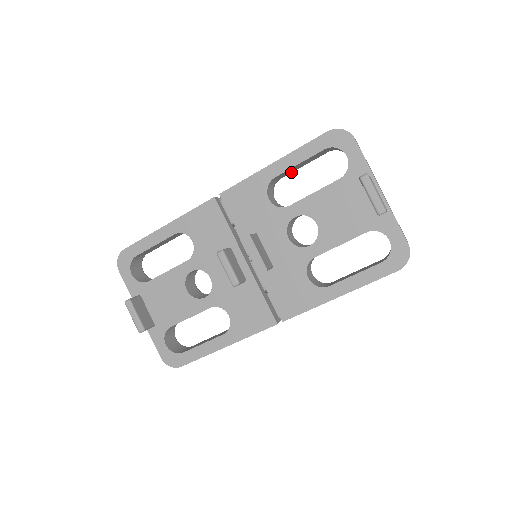
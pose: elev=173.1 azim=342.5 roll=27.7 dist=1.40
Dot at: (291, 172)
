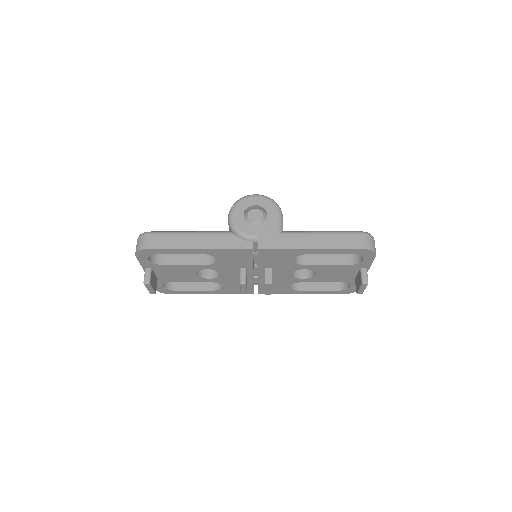
Dot at: occluded
